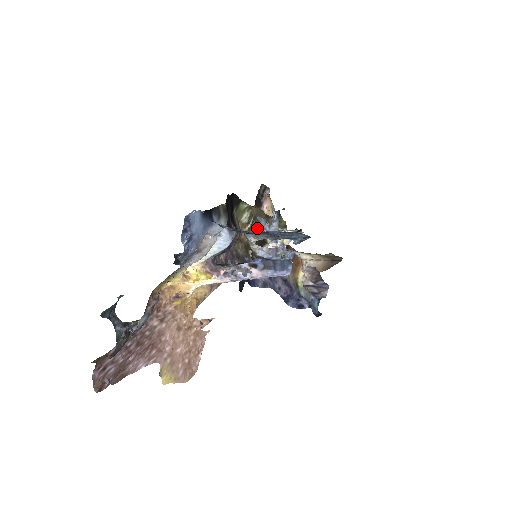
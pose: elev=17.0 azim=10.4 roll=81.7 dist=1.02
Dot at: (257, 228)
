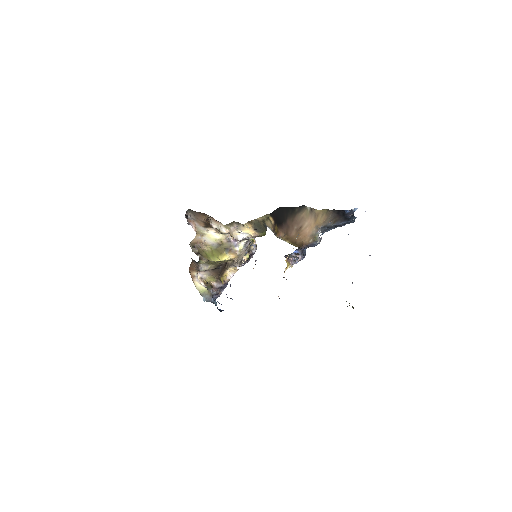
Dot at: occluded
